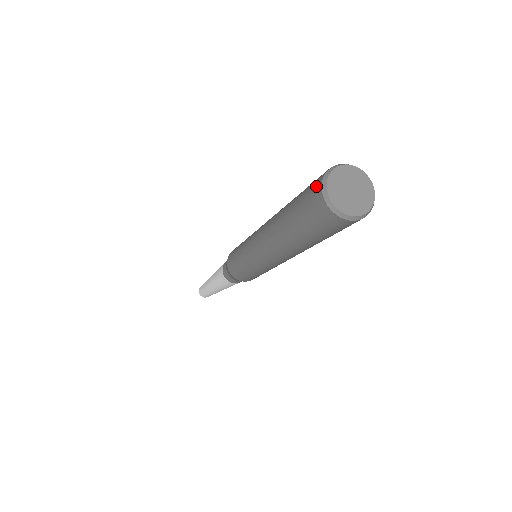
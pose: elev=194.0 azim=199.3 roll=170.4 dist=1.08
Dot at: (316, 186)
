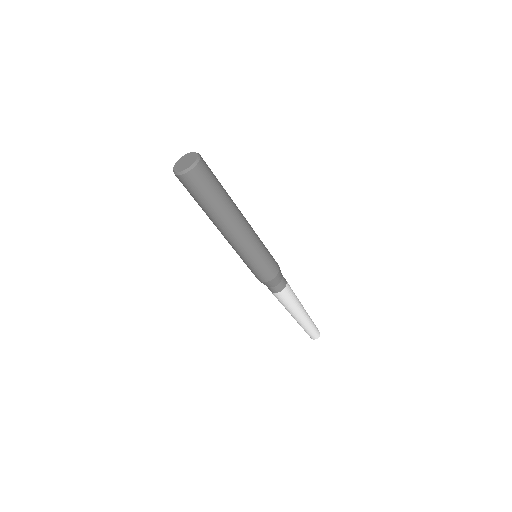
Dot at: (177, 177)
